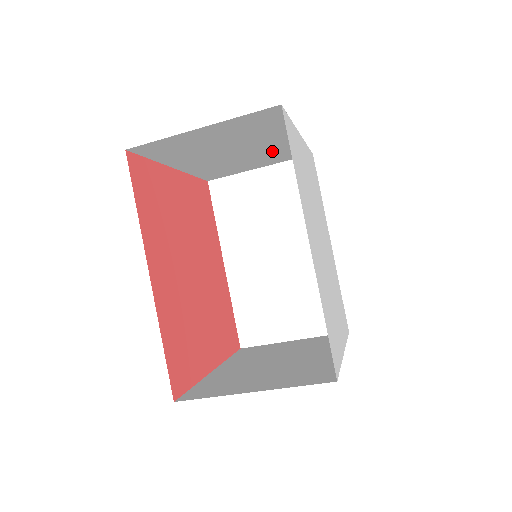
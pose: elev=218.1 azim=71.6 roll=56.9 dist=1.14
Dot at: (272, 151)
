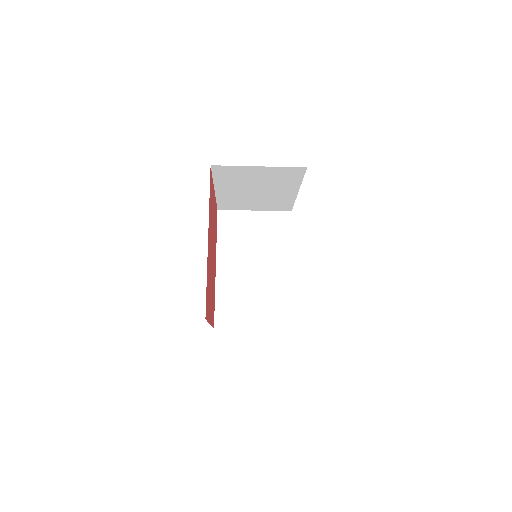
Dot at: (274, 199)
